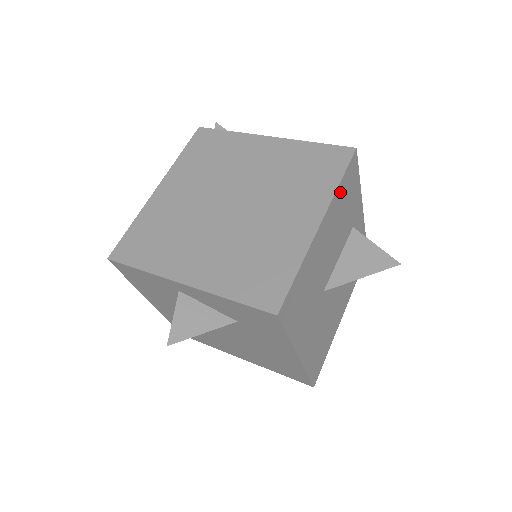
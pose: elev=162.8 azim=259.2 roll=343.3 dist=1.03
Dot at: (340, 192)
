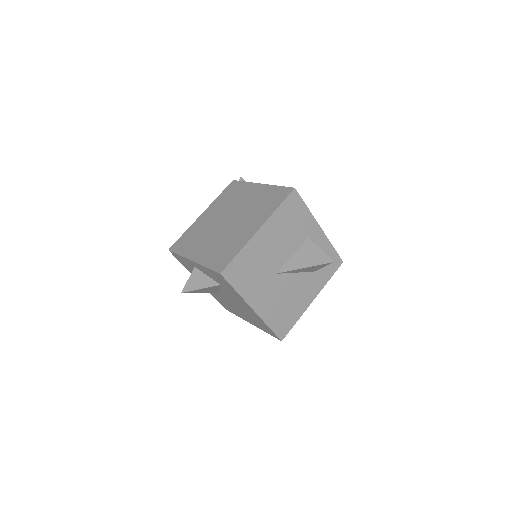
Dot at: (280, 213)
